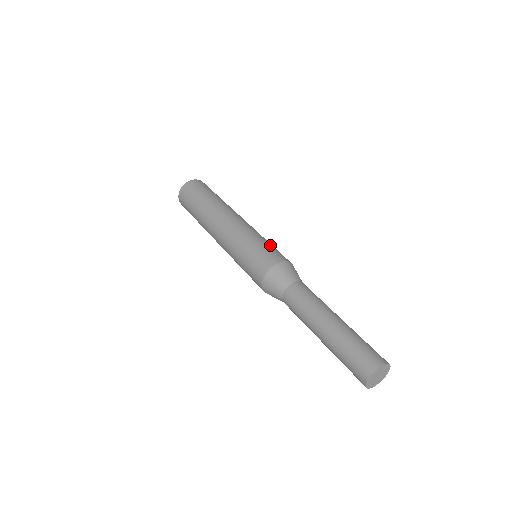
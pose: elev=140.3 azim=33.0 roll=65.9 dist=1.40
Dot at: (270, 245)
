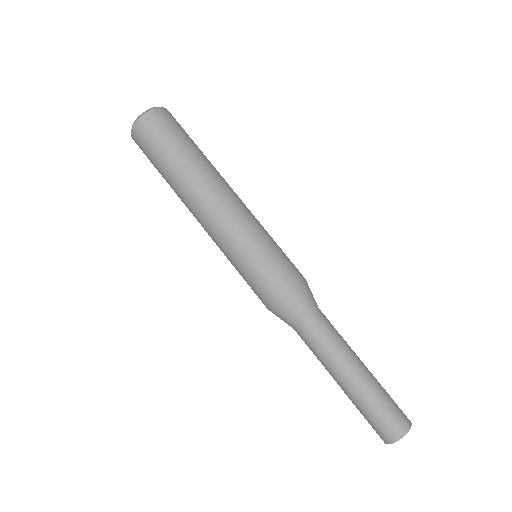
Dot at: occluded
